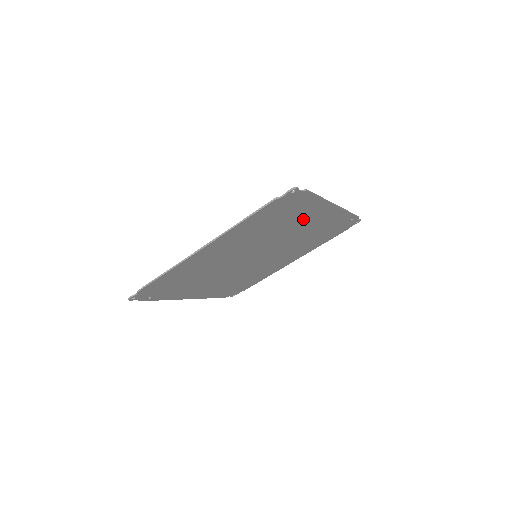
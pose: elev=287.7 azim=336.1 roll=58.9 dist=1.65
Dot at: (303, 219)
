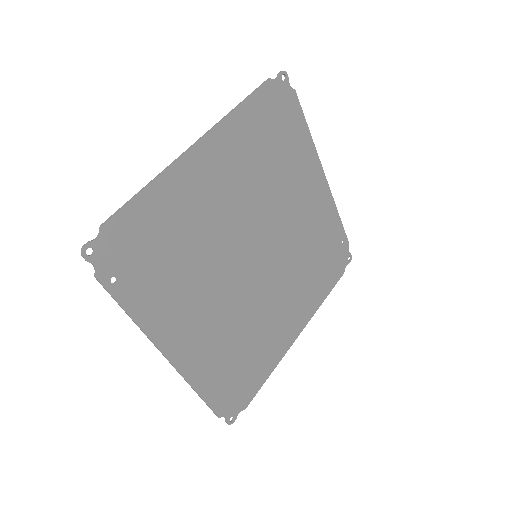
Dot at: (298, 178)
